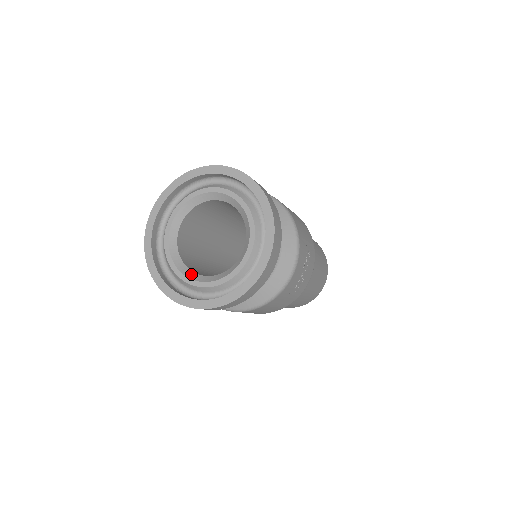
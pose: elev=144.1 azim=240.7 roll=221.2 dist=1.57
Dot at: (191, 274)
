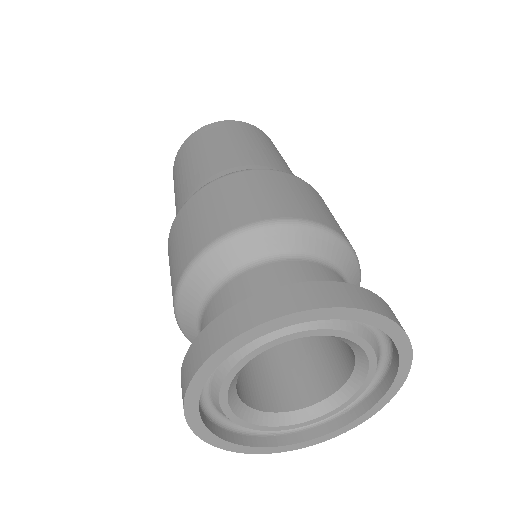
Dot at: (288, 418)
